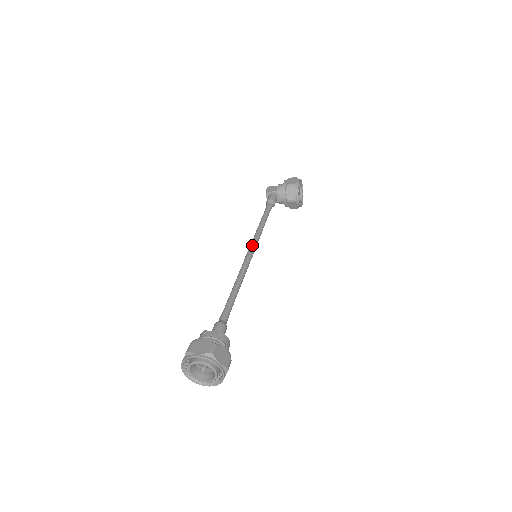
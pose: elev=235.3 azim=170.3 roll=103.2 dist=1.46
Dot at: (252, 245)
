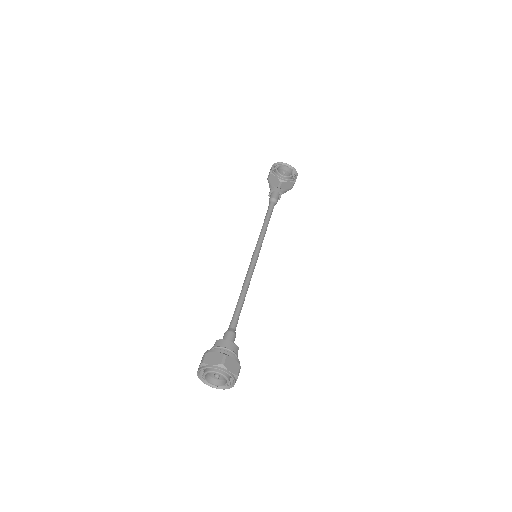
Dot at: (254, 250)
